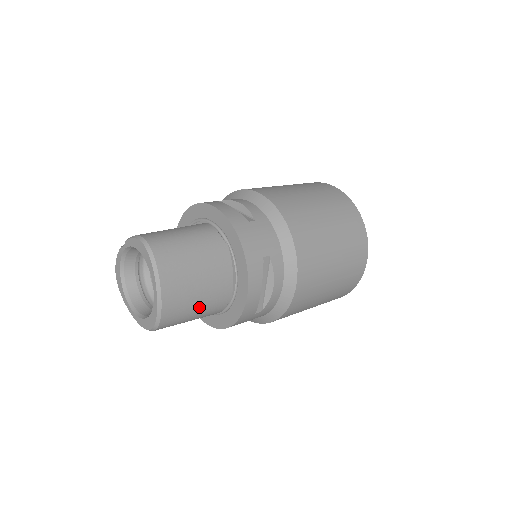
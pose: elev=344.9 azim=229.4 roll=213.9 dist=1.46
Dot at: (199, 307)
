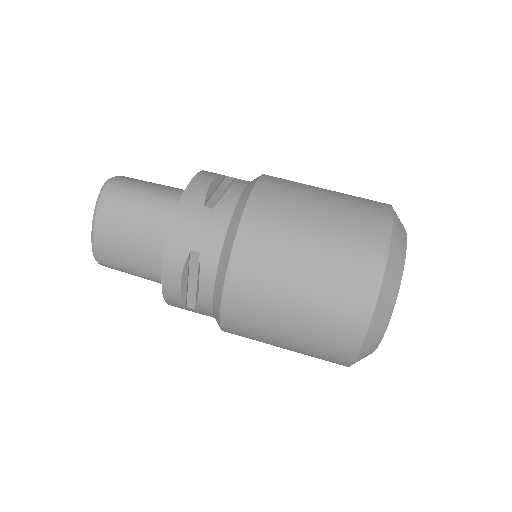
Dot at: (134, 266)
